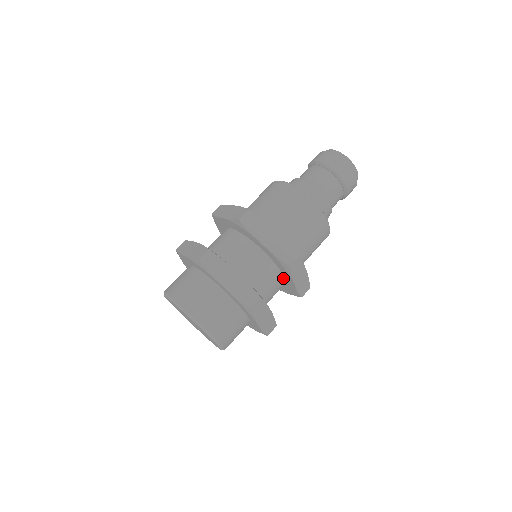
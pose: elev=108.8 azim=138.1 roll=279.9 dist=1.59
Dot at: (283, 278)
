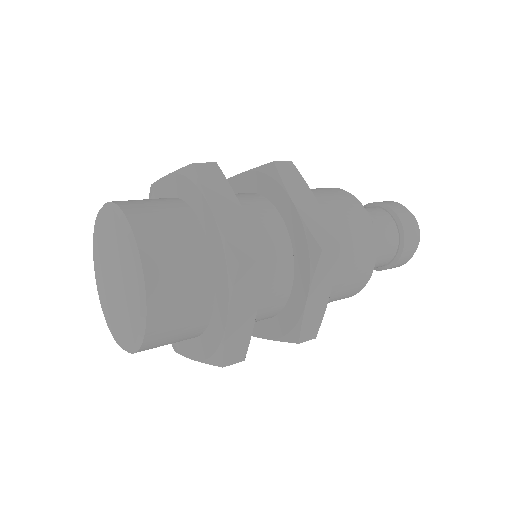
Dot at: (290, 288)
